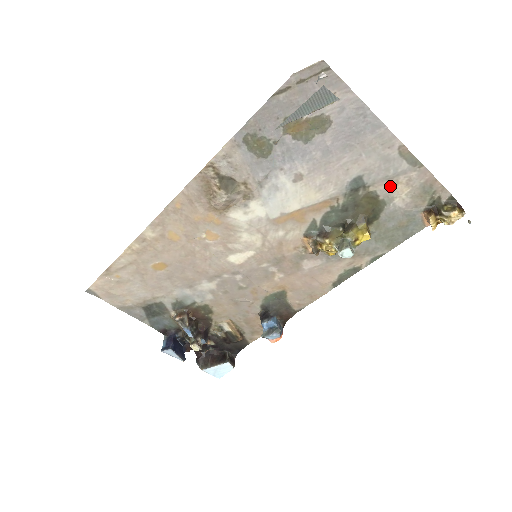
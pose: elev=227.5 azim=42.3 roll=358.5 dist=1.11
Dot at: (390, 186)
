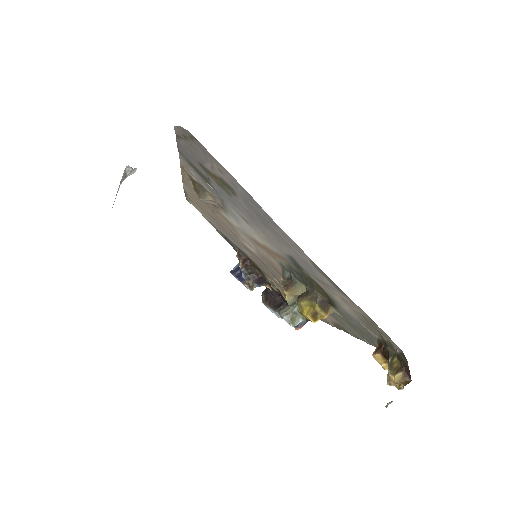
Dot at: (328, 289)
